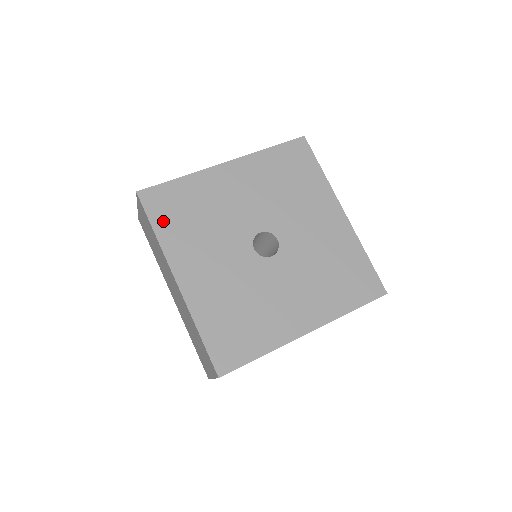
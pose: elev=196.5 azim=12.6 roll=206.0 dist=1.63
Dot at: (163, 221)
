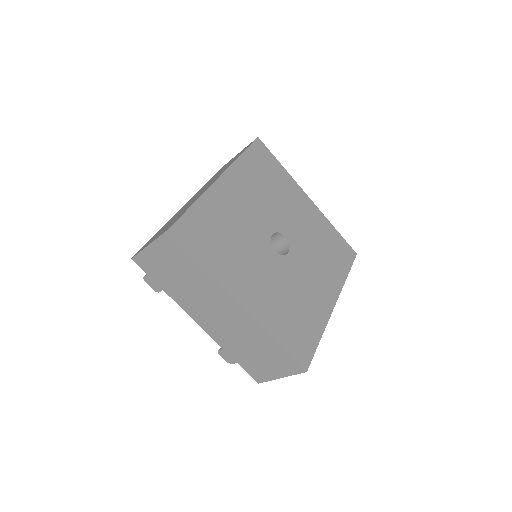
Dot at: (252, 159)
